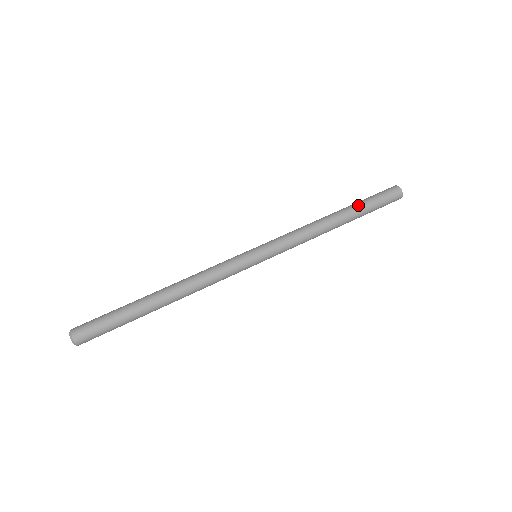
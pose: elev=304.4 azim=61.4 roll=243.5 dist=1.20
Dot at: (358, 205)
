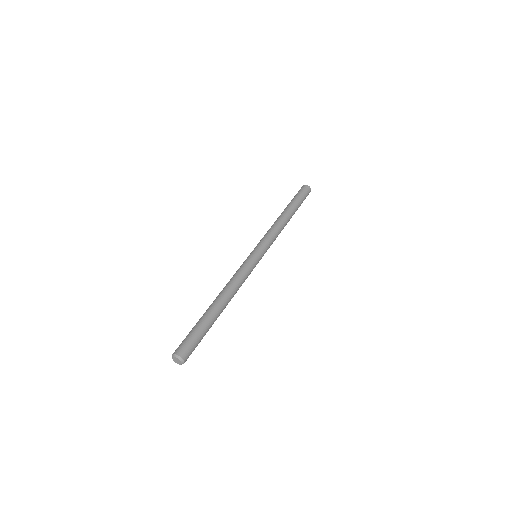
Dot at: (294, 203)
